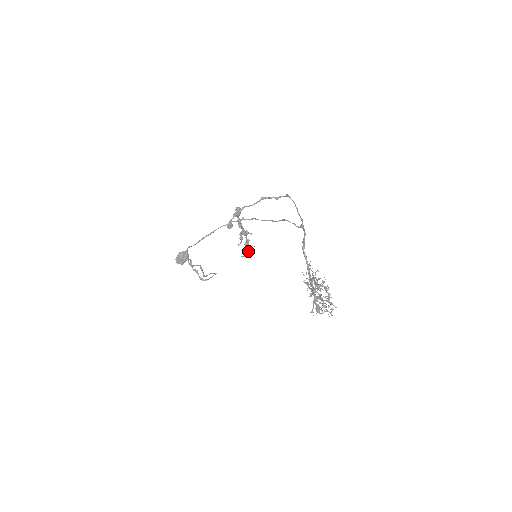
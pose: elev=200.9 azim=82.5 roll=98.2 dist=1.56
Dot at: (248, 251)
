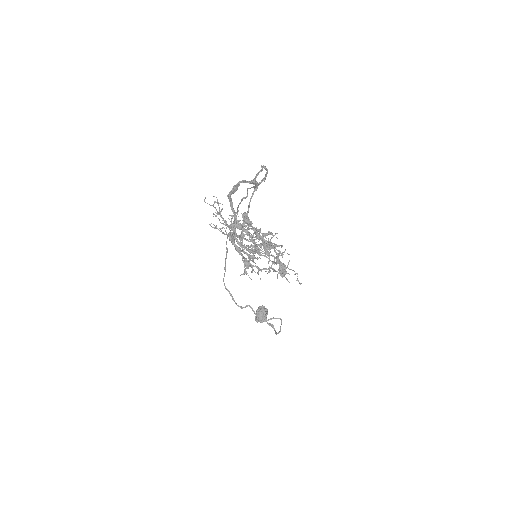
Dot at: (280, 268)
